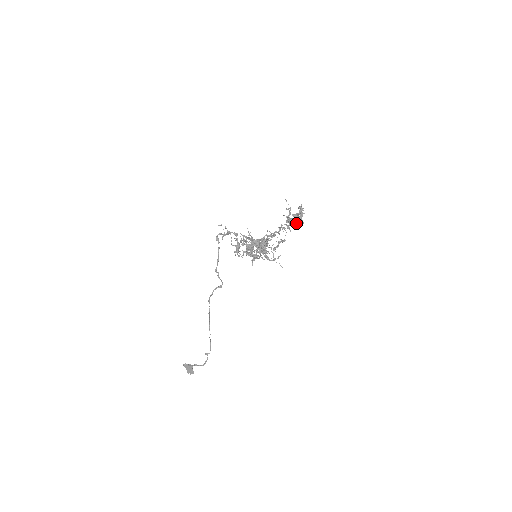
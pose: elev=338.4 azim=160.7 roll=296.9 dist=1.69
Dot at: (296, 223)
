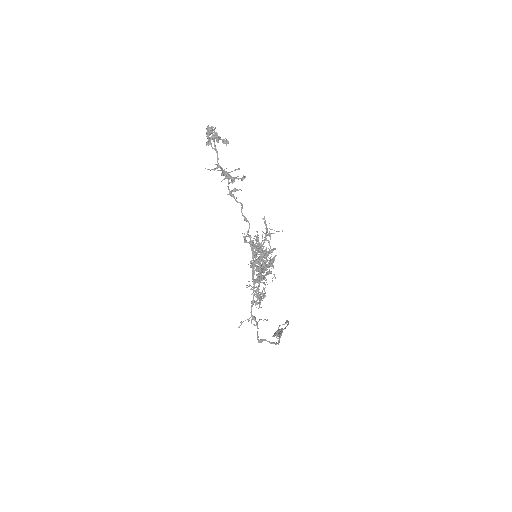
Dot at: (244, 177)
